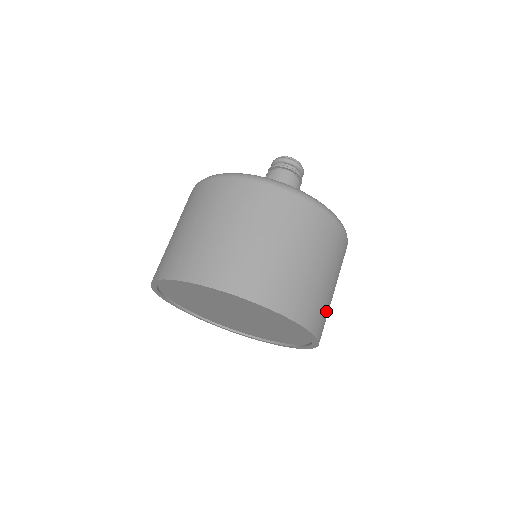
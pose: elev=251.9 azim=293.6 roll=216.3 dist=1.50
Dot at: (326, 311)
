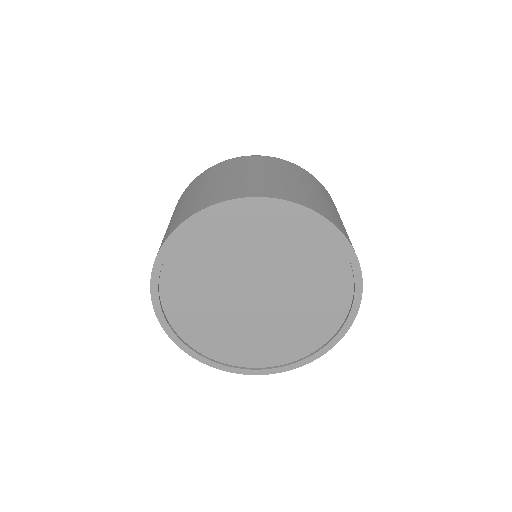
Dot at: (340, 223)
